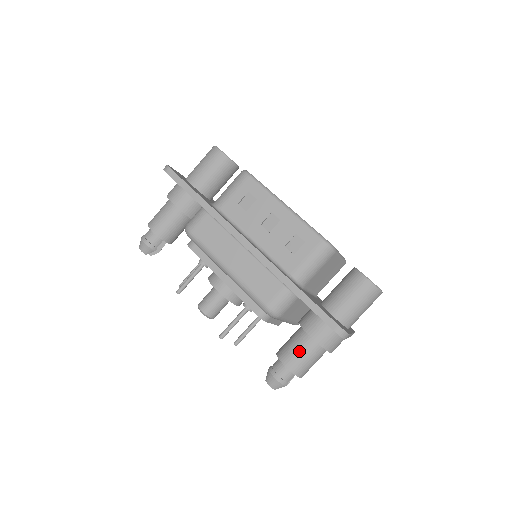
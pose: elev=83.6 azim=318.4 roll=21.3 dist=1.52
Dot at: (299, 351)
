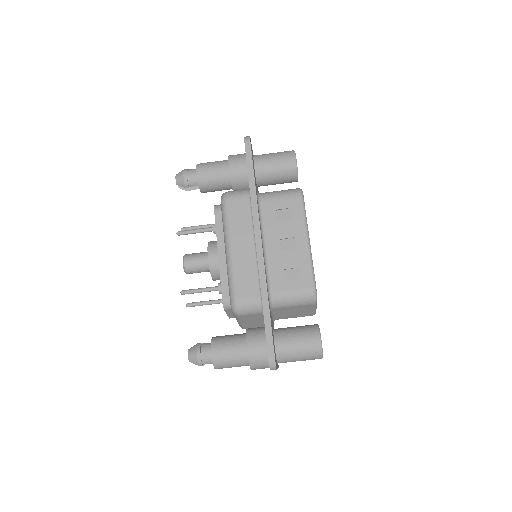
Dot at: (230, 350)
